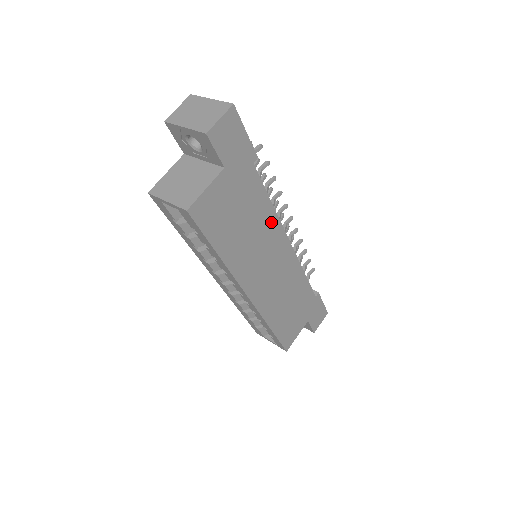
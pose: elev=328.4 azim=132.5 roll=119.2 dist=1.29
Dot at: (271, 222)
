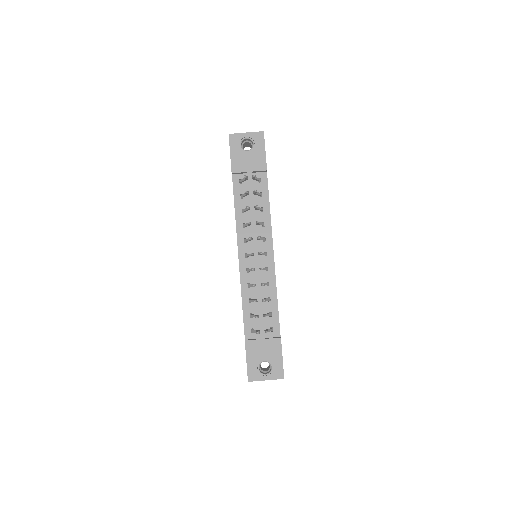
Dot at: occluded
